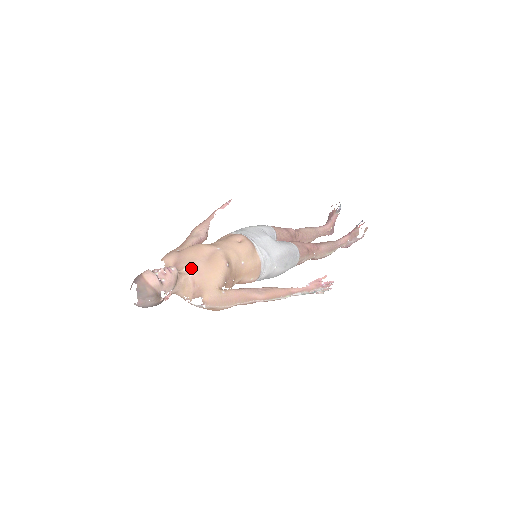
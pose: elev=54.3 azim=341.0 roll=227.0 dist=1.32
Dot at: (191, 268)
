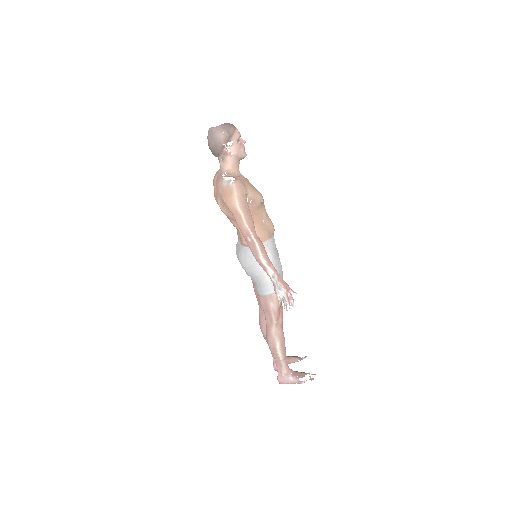
Dot at: occluded
